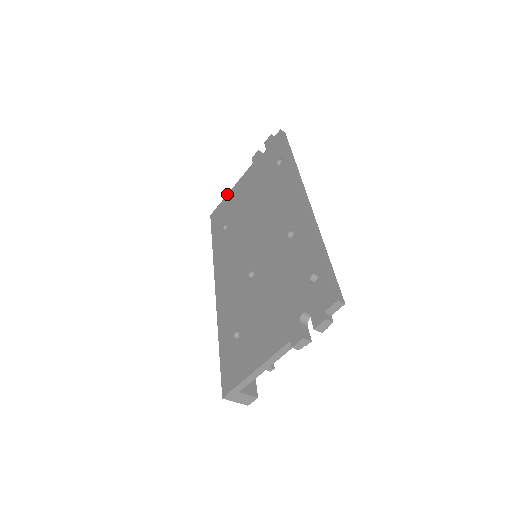
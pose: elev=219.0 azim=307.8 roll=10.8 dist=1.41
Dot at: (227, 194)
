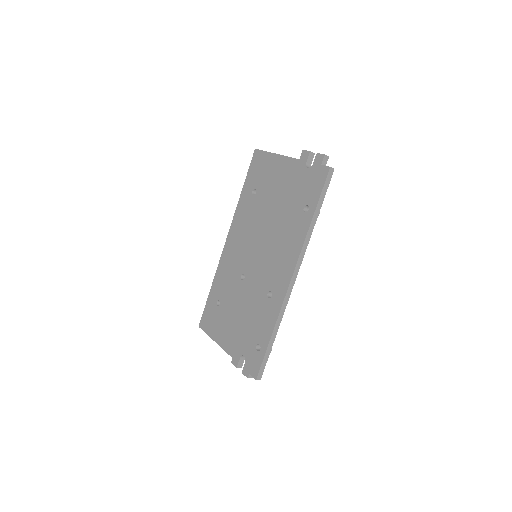
Dot at: (272, 153)
